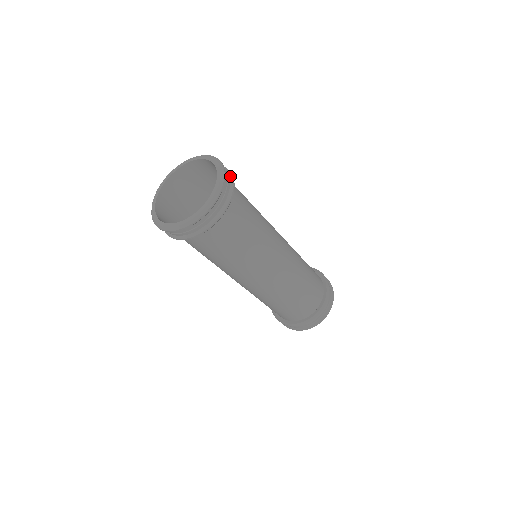
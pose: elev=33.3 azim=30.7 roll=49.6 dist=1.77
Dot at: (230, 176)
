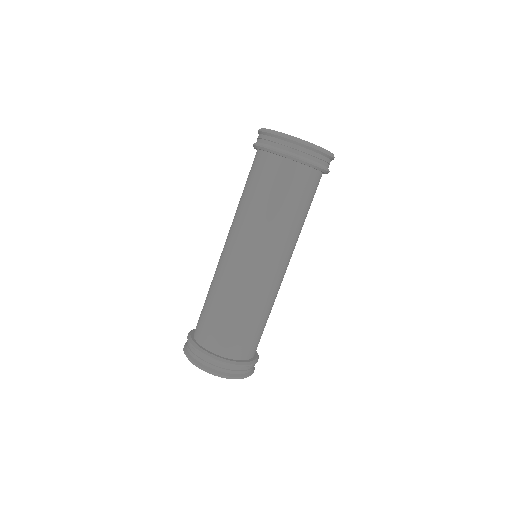
Dot at: occluded
